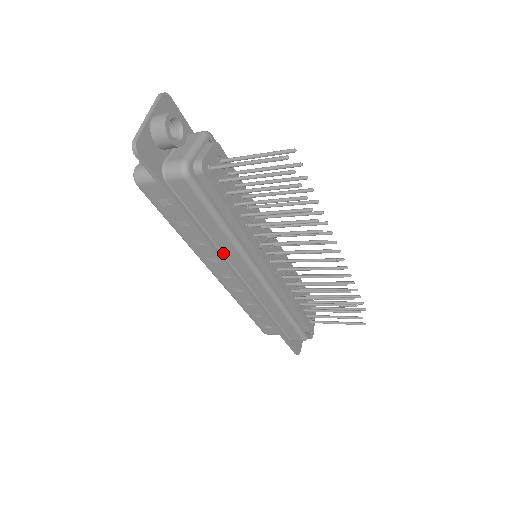
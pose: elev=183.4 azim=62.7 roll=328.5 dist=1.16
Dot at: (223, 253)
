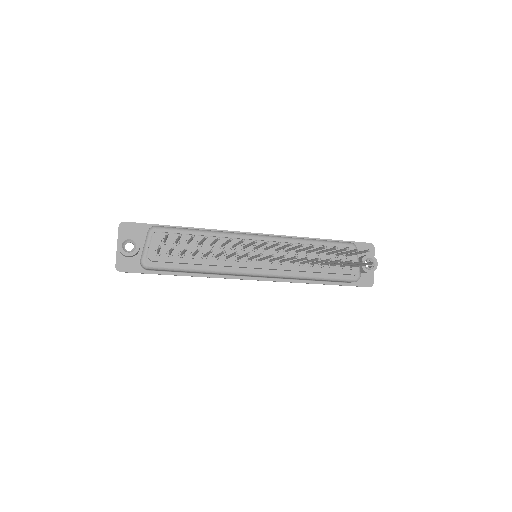
Dot at: (221, 274)
